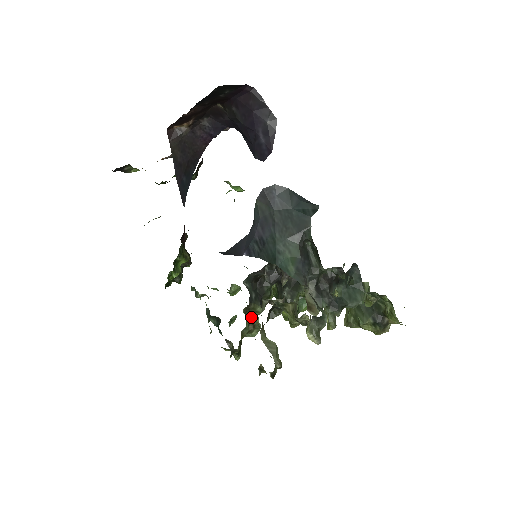
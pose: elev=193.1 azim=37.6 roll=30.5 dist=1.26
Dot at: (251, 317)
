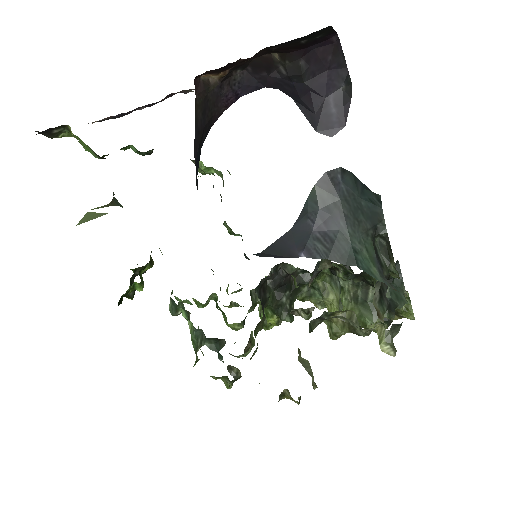
Dot at: (257, 333)
